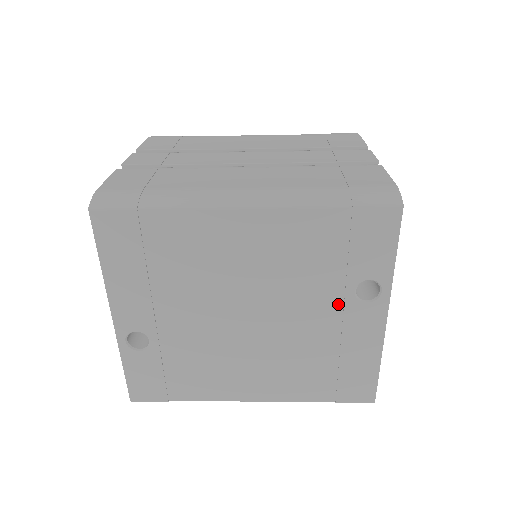
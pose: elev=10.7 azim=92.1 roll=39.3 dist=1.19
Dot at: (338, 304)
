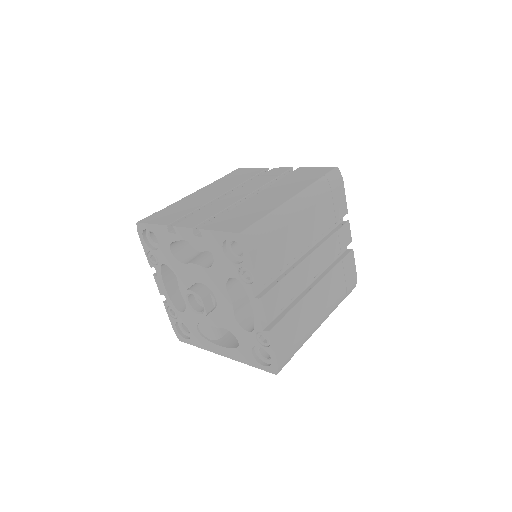
Dot at: occluded
